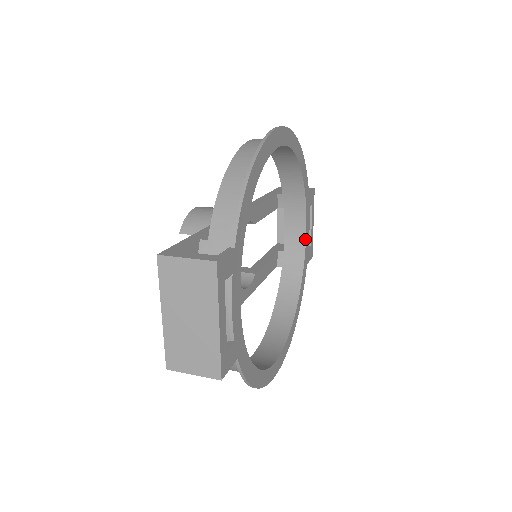
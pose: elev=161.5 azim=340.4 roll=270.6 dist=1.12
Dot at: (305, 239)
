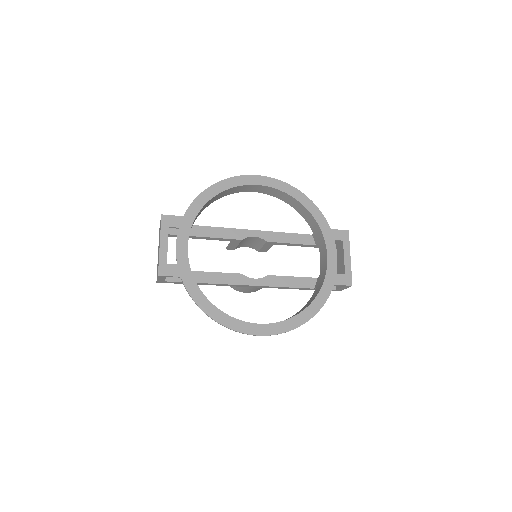
Dot at: (327, 262)
